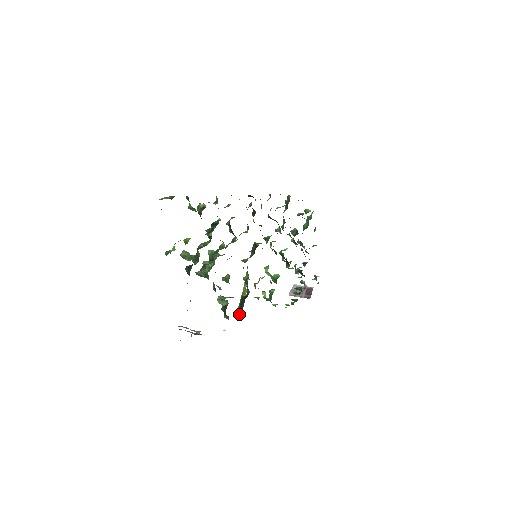
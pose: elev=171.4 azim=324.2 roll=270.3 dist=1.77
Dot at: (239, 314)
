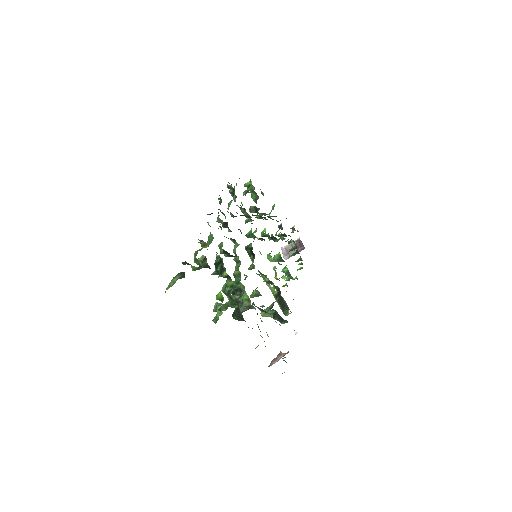
Dot at: (285, 310)
